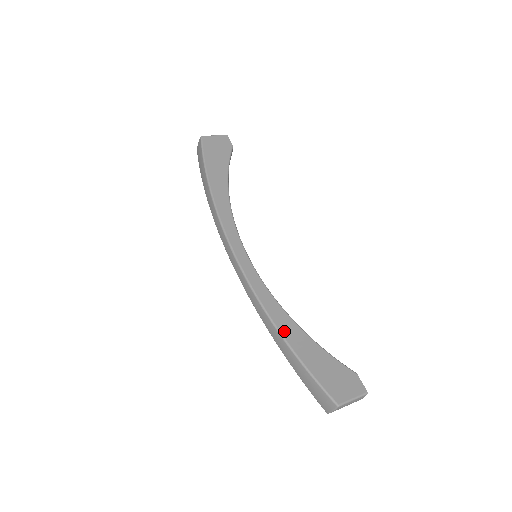
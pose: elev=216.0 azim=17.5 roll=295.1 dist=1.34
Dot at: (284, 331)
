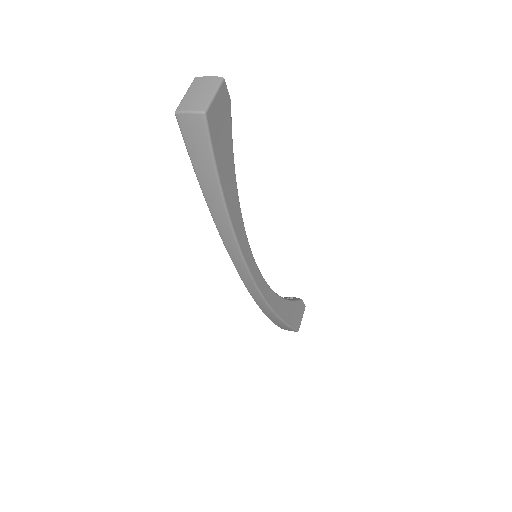
Dot at: (280, 313)
